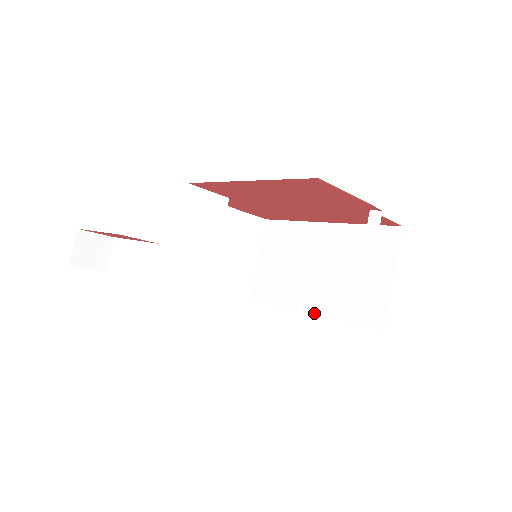
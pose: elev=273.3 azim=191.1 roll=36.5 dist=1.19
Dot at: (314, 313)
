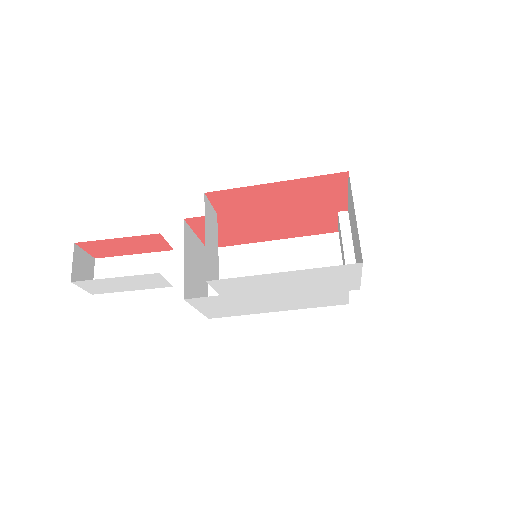
Dot at: (283, 310)
